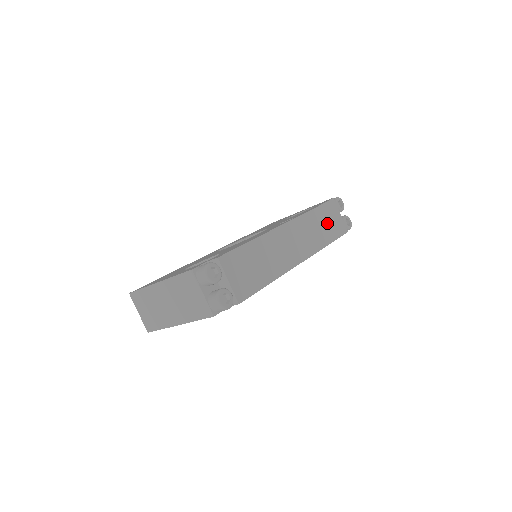
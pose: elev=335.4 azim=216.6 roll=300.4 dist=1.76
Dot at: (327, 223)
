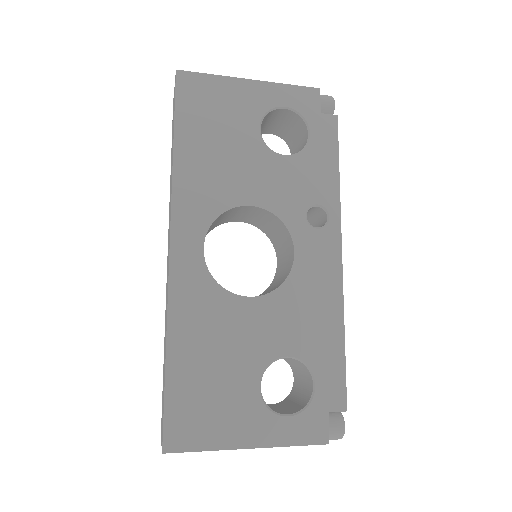
Dot at: occluded
